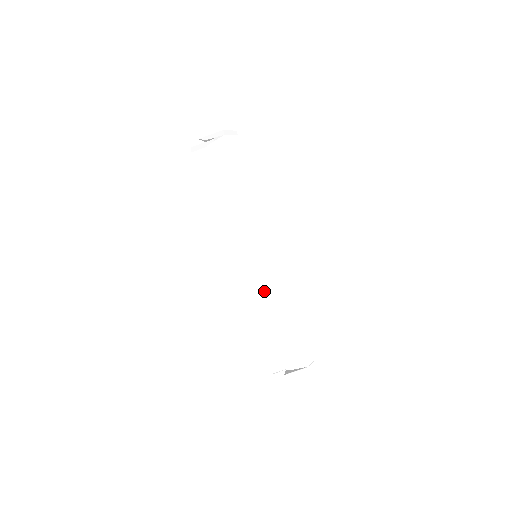
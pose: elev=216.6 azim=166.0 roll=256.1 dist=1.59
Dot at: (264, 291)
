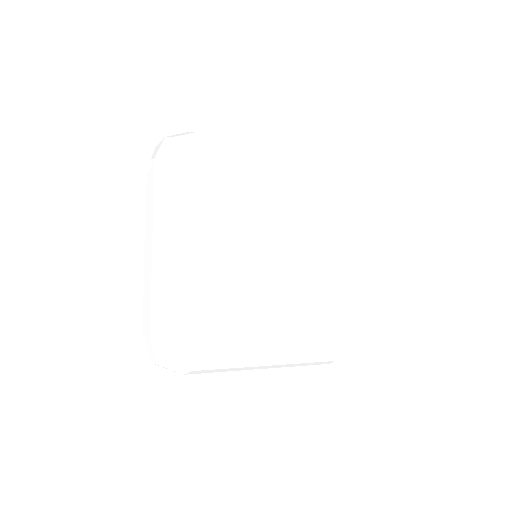
Dot at: occluded
